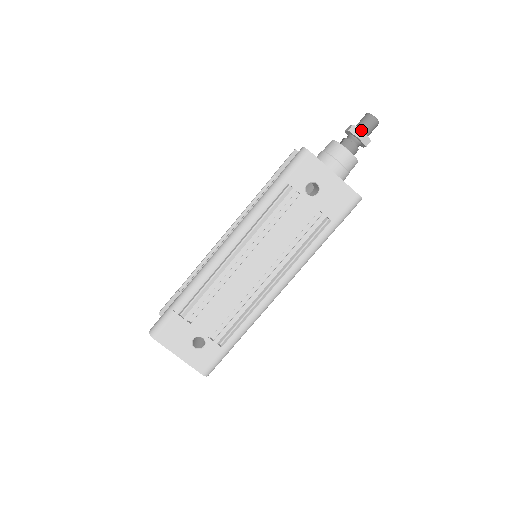
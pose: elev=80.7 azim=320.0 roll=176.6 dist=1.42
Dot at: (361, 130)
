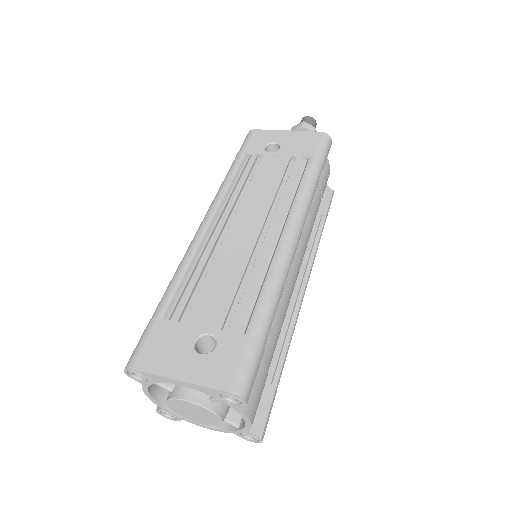
Dot at: (300, 123)
